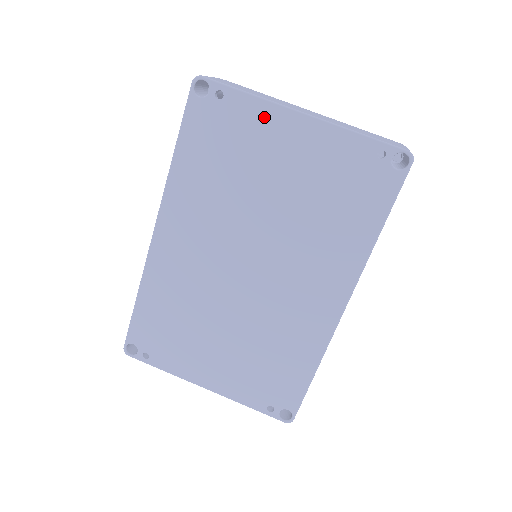
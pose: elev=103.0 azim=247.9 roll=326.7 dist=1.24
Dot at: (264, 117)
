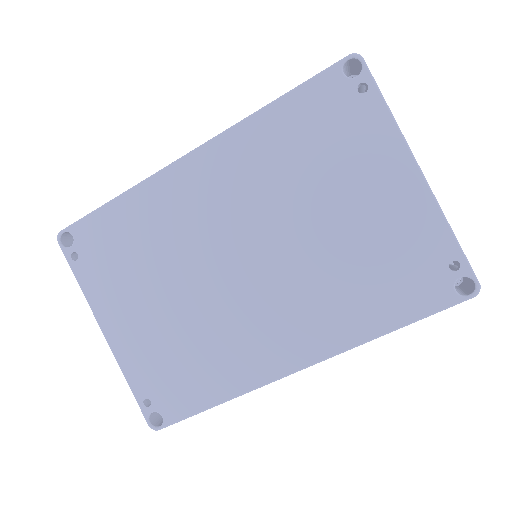
Dot at: (384, 143)
